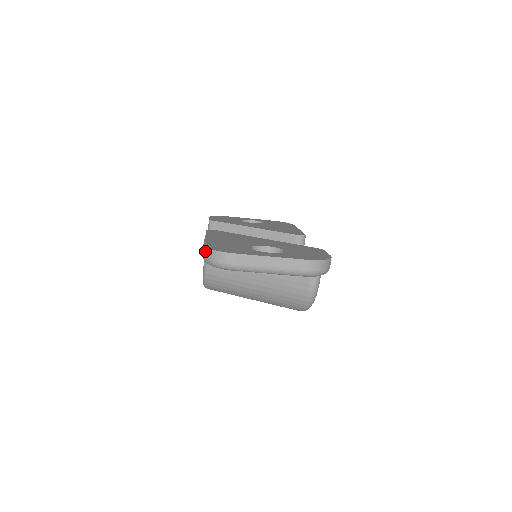
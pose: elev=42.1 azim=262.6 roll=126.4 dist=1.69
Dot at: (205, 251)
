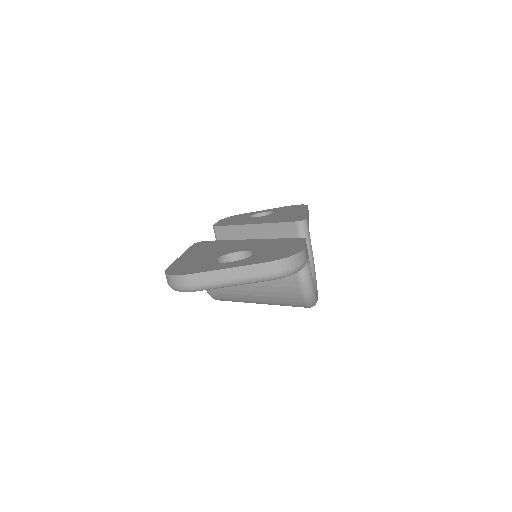
Dot at: occluded
